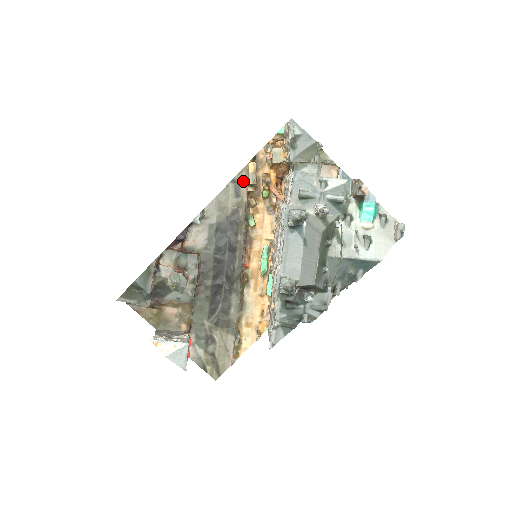
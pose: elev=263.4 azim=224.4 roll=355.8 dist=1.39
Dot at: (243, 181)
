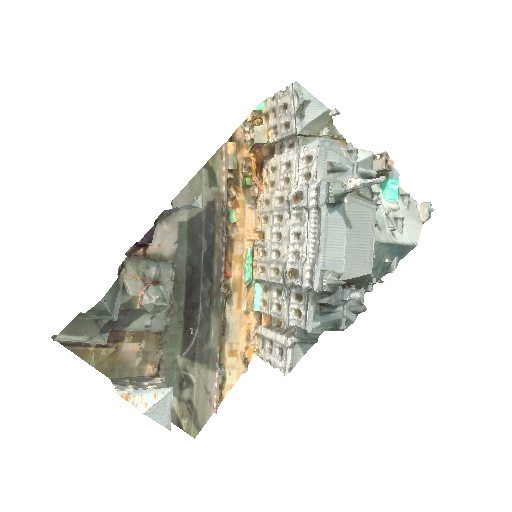
Dot at: (218, 166)
